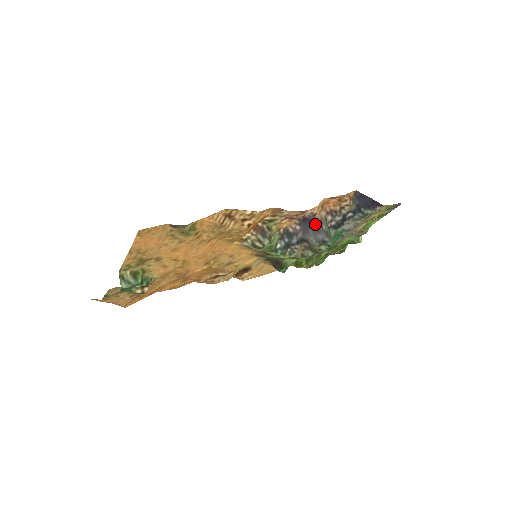
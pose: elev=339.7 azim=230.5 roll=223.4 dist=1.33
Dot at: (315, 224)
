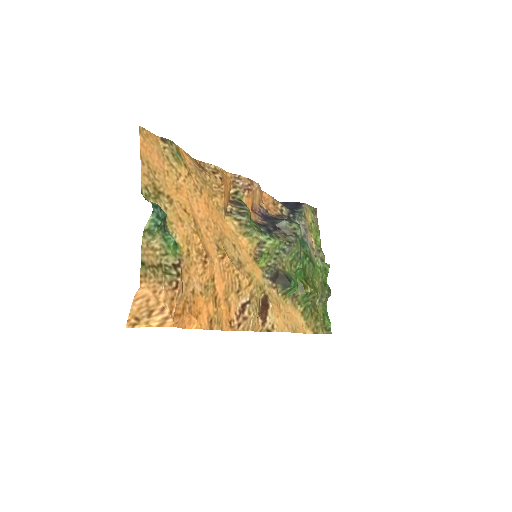
Dot at: (274, 218)
